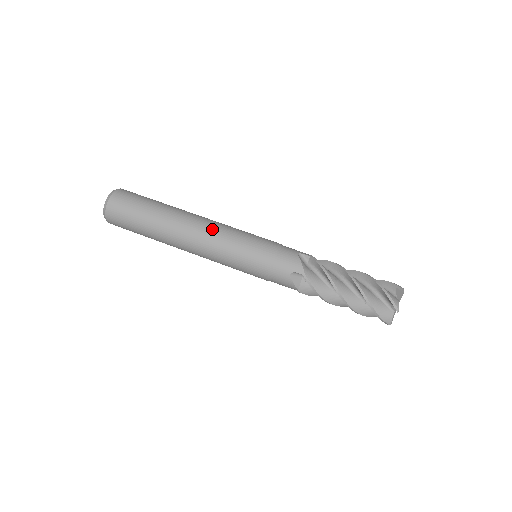
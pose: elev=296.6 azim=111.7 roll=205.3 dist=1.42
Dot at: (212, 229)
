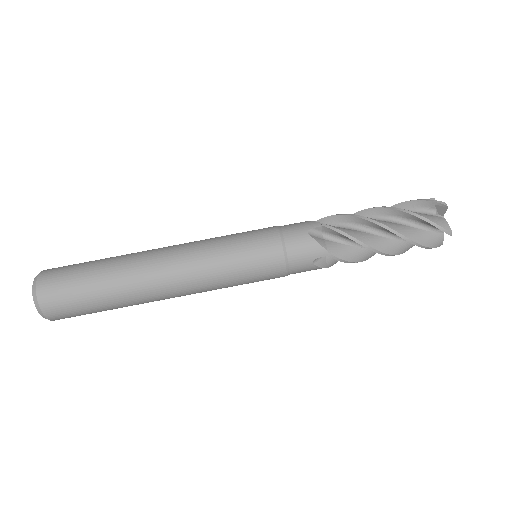
Dot at: (190, 265)
